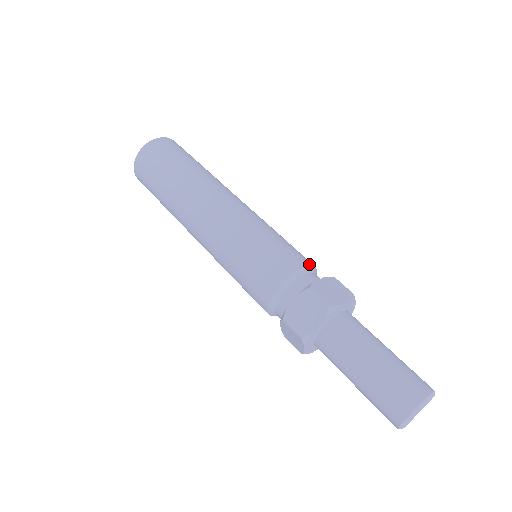
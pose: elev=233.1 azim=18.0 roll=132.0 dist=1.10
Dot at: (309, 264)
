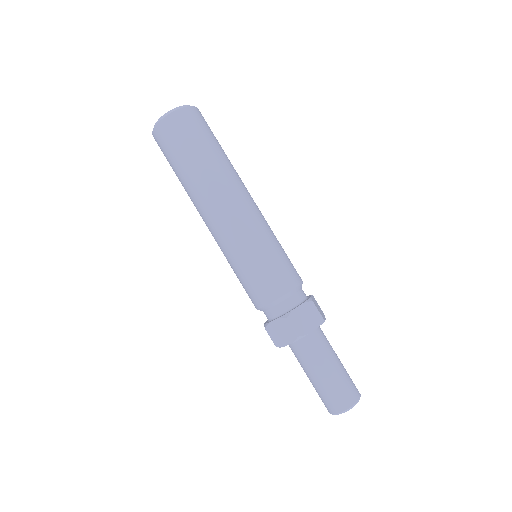
Dot at: (294, 288)
